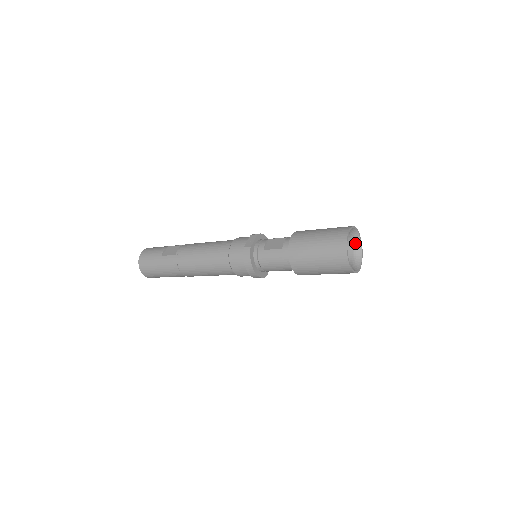
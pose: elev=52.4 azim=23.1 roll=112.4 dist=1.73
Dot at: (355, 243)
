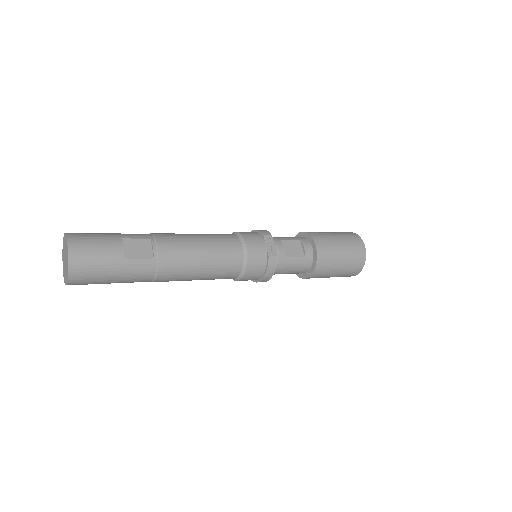
Dot at: occluded
